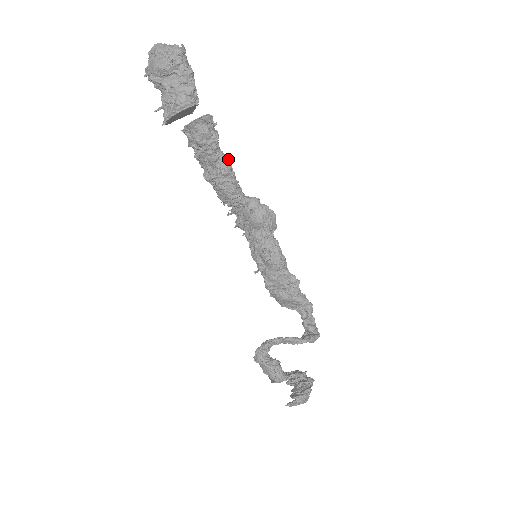
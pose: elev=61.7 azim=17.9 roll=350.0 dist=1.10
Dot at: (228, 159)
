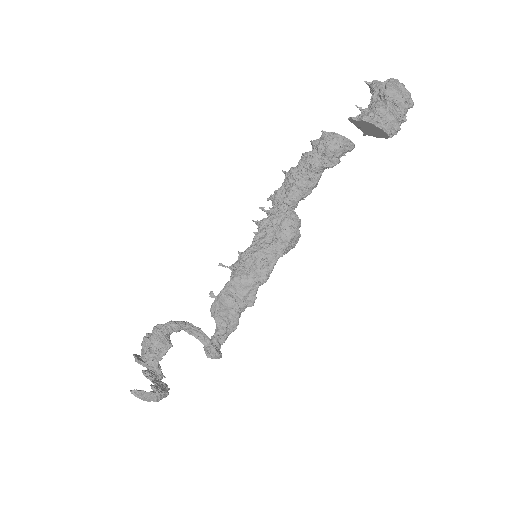
Dot at: occluded
